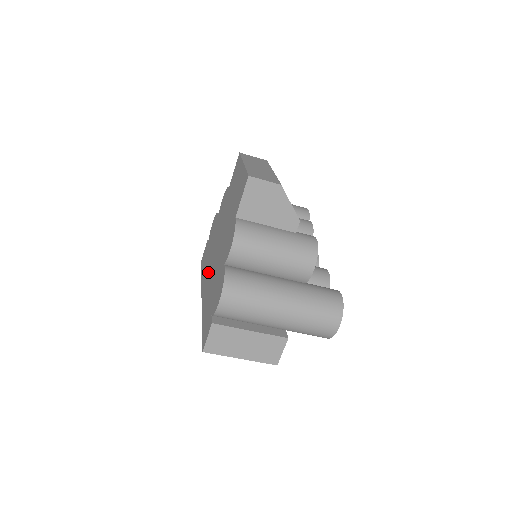
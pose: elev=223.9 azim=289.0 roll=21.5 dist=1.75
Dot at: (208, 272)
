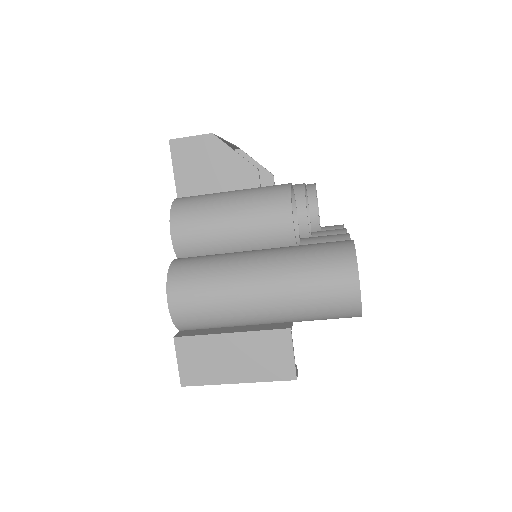
Dot at: occluded
